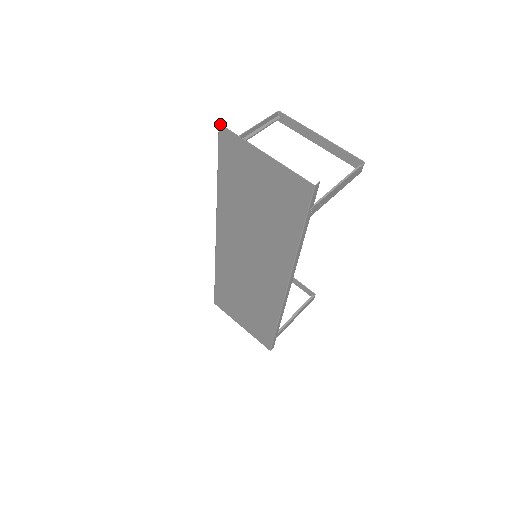
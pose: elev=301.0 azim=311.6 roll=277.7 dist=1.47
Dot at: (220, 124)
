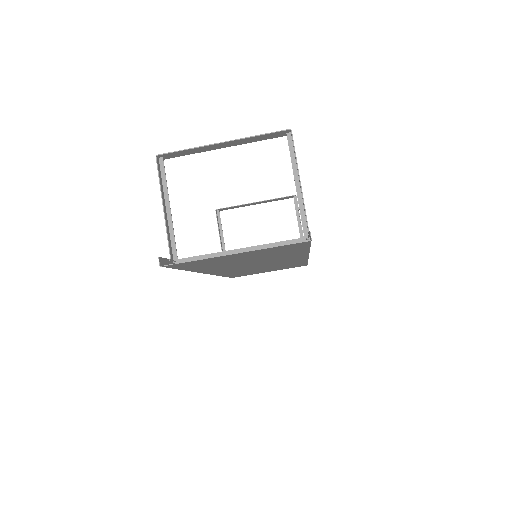
Dot at: (162, 266)
